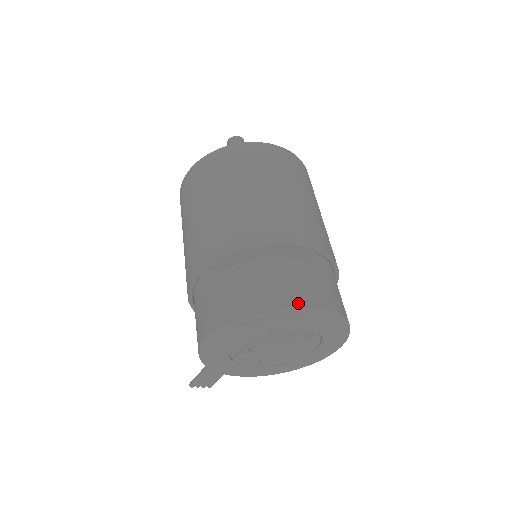
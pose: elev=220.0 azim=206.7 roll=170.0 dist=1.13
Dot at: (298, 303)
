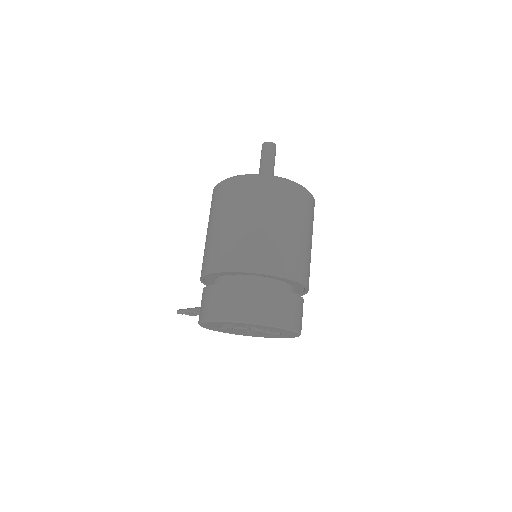
Dot at: (275, 322)
